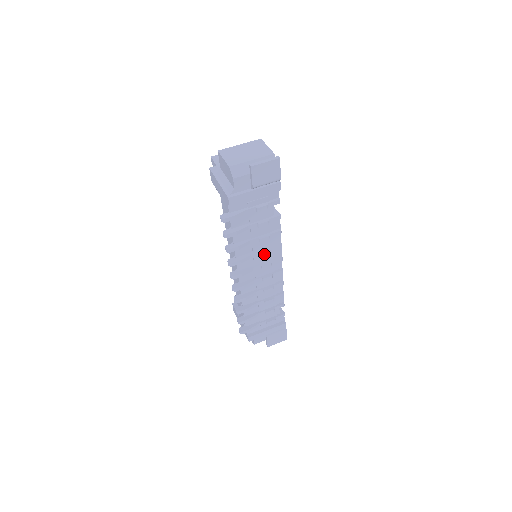
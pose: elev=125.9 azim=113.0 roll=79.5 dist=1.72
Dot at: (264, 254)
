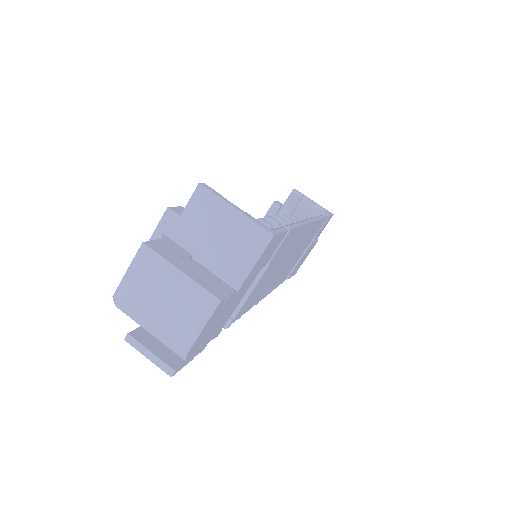
Dot at: occluded
